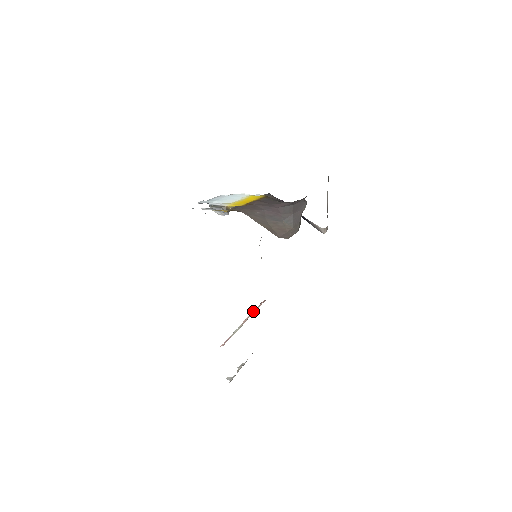
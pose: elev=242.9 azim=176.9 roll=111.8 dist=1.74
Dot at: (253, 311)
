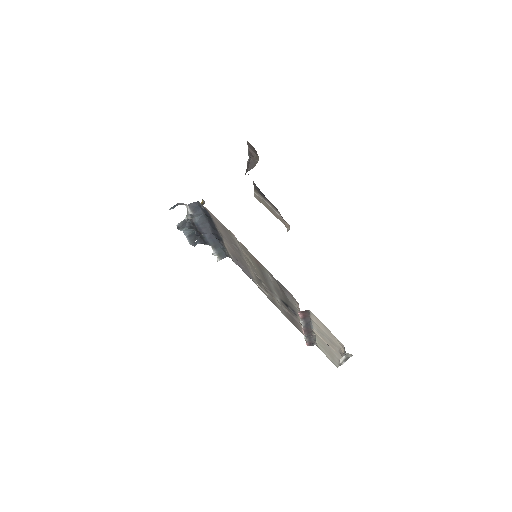
Dot at: (304, 336)
